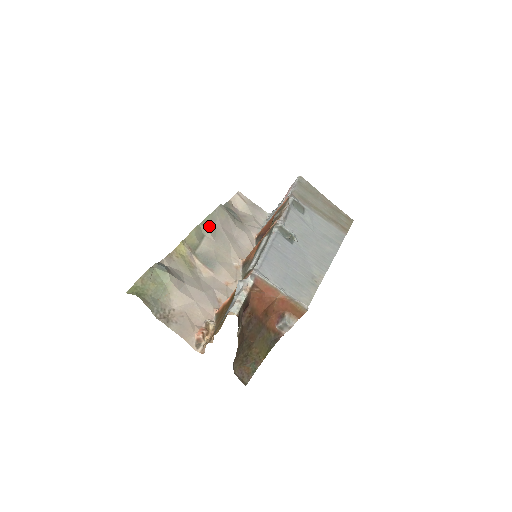
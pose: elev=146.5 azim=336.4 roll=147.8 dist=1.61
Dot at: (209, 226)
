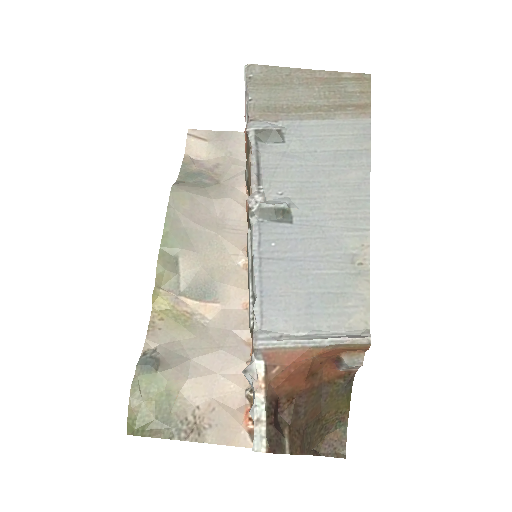
Dot at: (175, 238)
